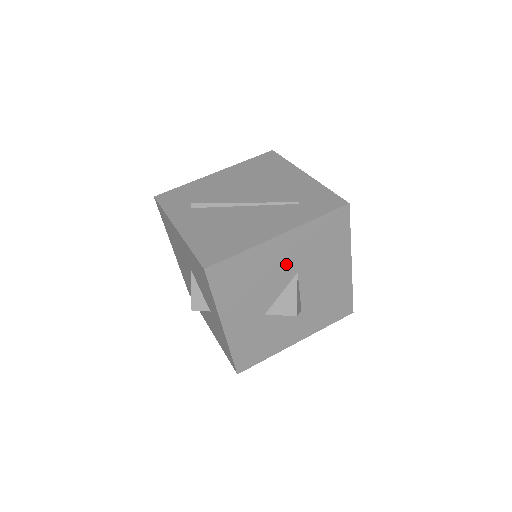
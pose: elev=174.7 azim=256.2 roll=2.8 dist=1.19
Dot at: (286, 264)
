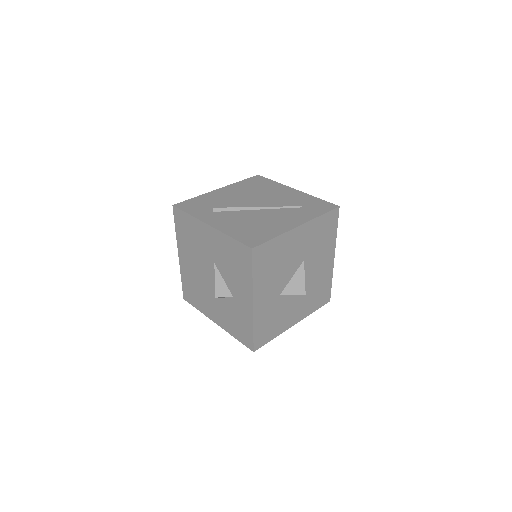
Dot at: (299, 252)
